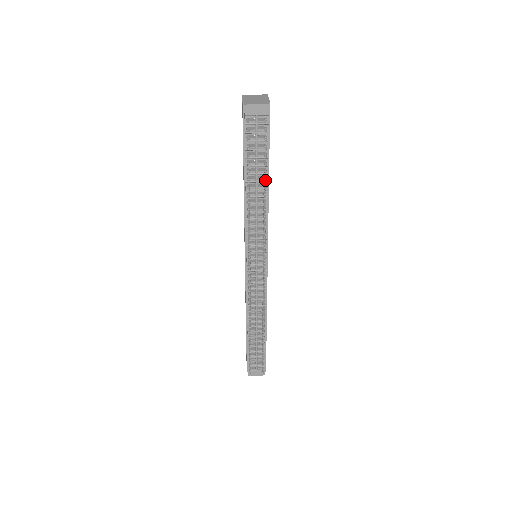
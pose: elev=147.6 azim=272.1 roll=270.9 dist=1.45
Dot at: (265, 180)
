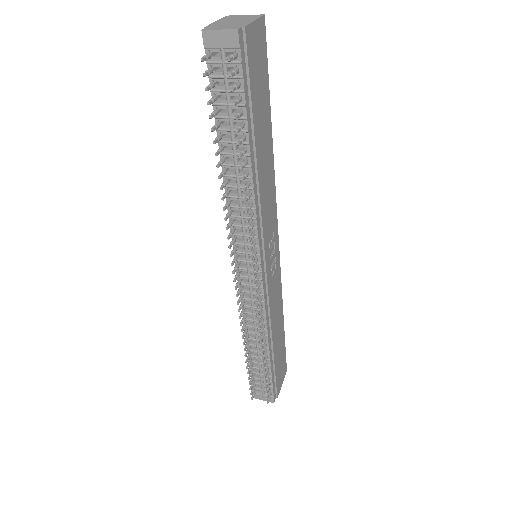
Dot at: (240, 154)
